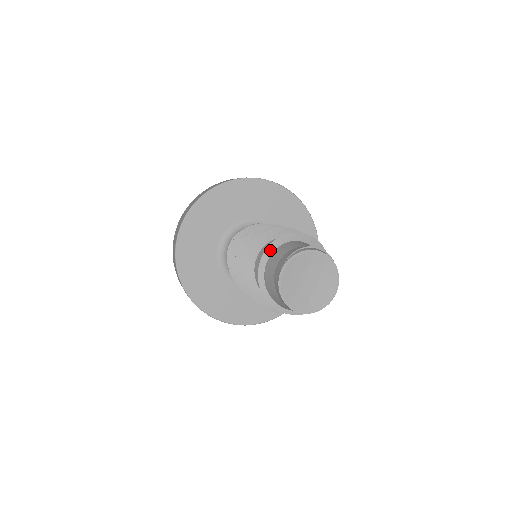
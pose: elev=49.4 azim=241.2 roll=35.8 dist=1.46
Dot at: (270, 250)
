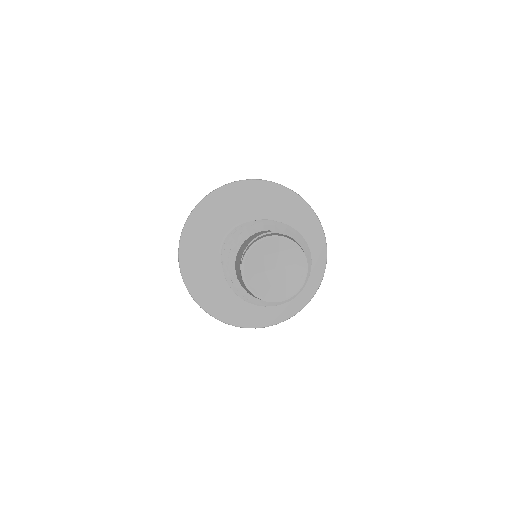
Dot at: (232, 261)
